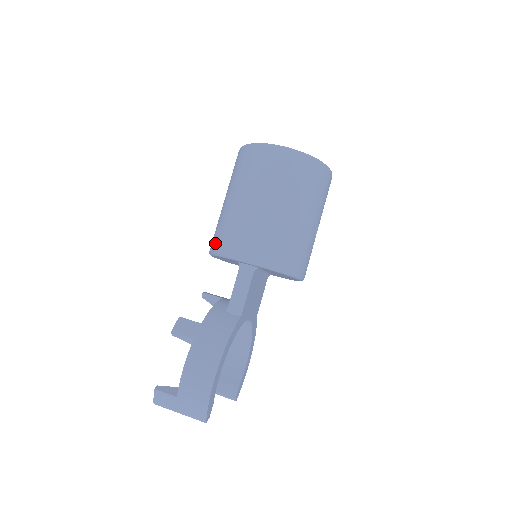
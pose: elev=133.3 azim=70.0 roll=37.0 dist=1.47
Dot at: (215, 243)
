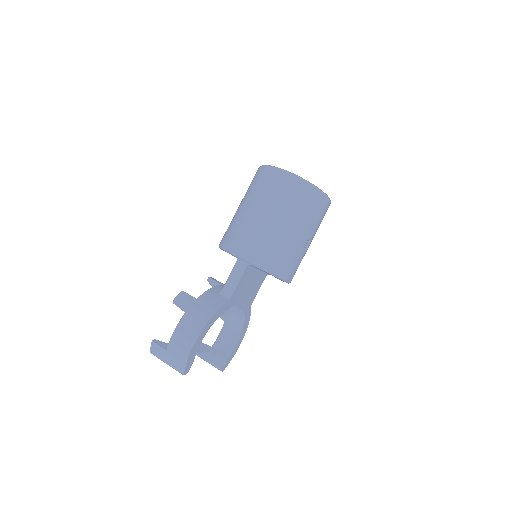
Dot at: (223, 239)
